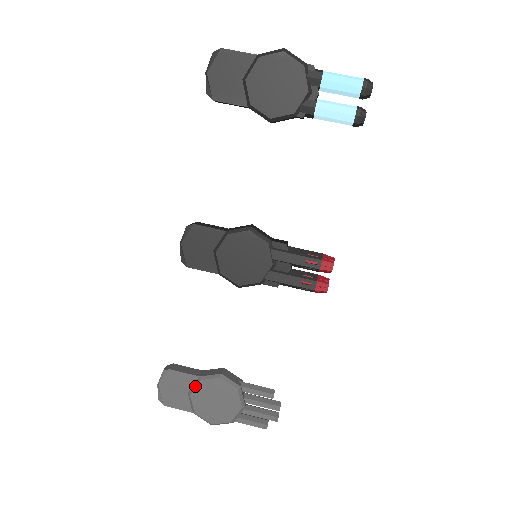
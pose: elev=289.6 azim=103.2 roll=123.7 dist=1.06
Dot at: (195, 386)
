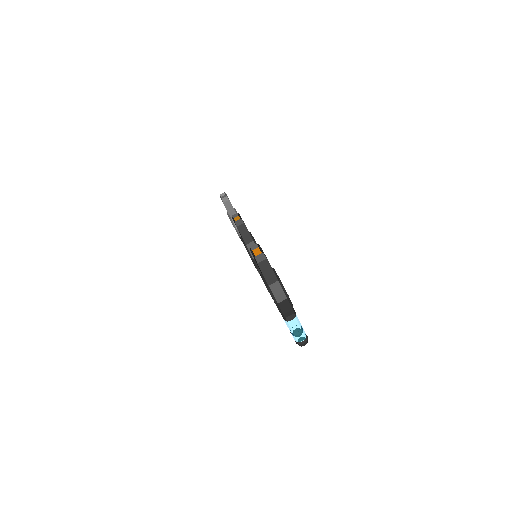
Dot at: (228, 216)
